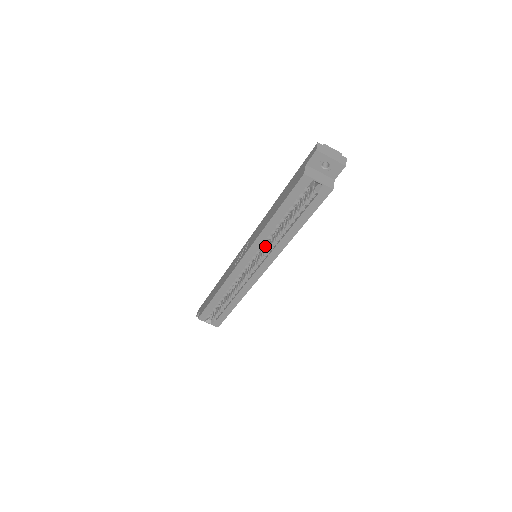
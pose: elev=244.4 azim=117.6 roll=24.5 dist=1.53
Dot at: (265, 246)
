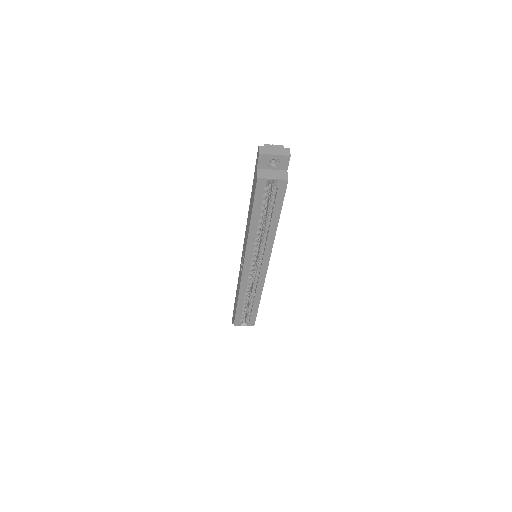
Dot at: (259, 245)
